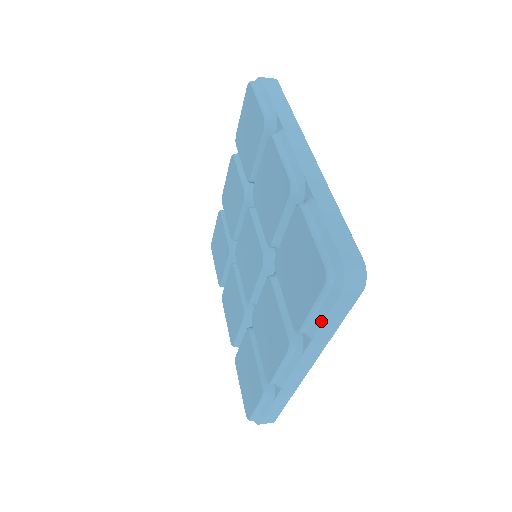
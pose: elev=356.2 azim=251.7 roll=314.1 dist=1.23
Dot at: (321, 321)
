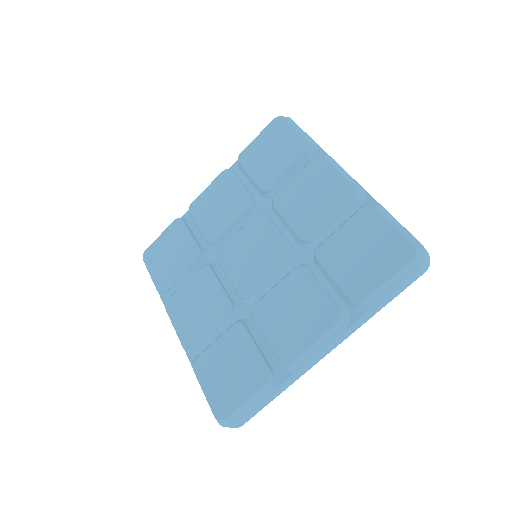
Dot at: (387, 293)
